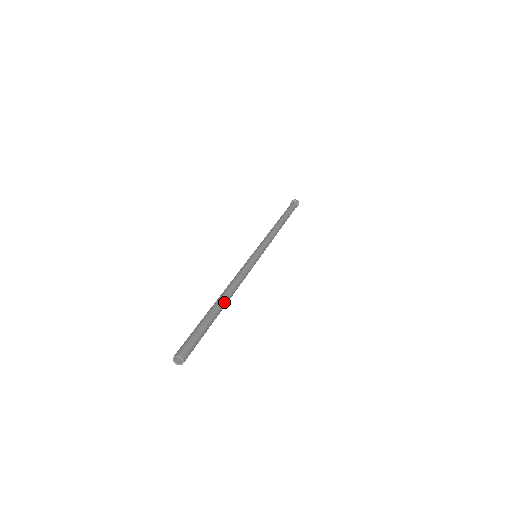
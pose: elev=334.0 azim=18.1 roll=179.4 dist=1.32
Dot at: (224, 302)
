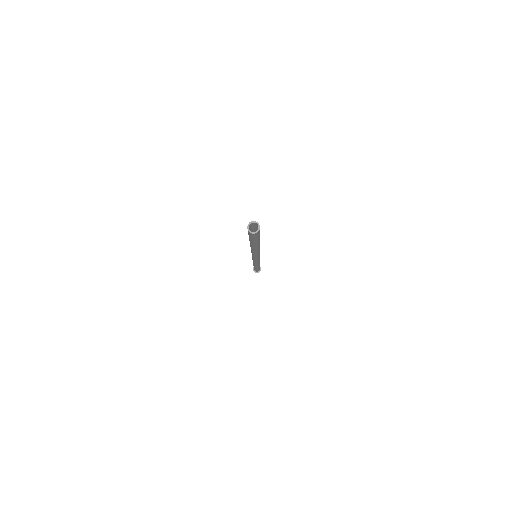
Dot at: occluded
